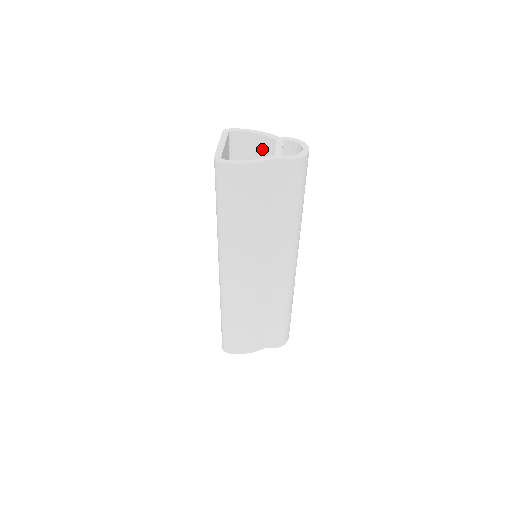
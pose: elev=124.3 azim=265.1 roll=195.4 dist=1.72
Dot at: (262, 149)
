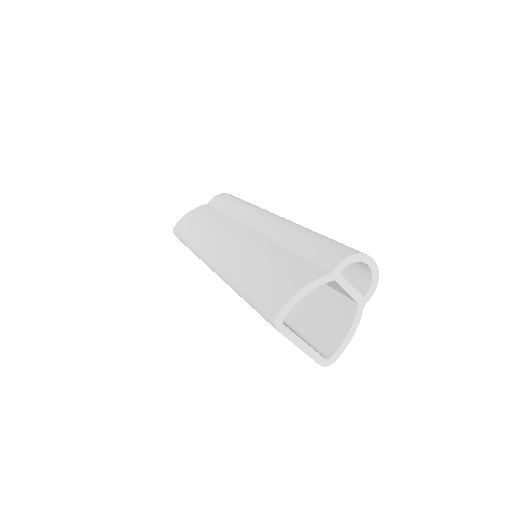
Dot at: occluded
